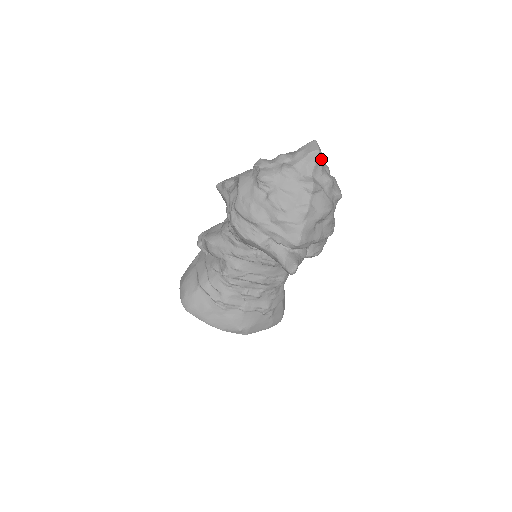
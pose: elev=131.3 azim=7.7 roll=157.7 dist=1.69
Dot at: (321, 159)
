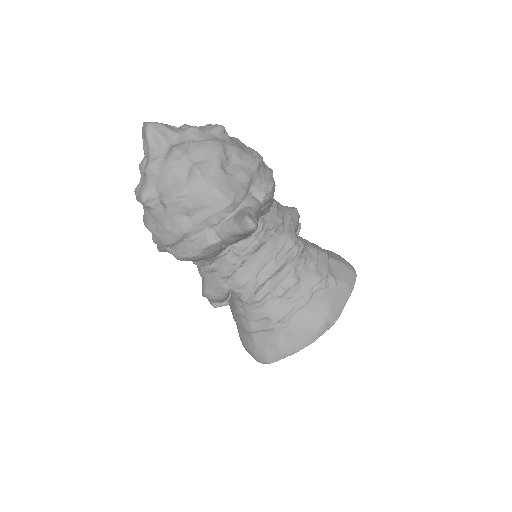
Dot at: (161, 127)
